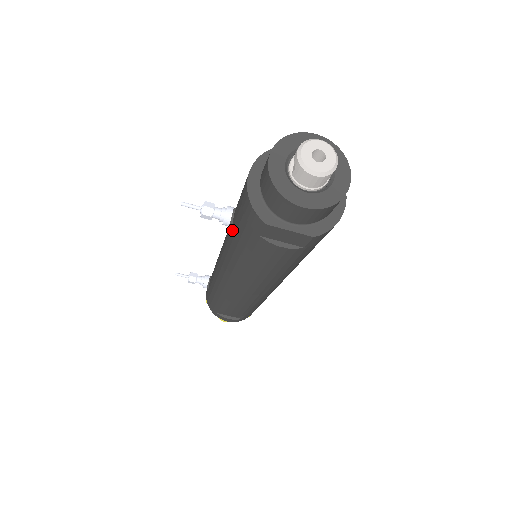
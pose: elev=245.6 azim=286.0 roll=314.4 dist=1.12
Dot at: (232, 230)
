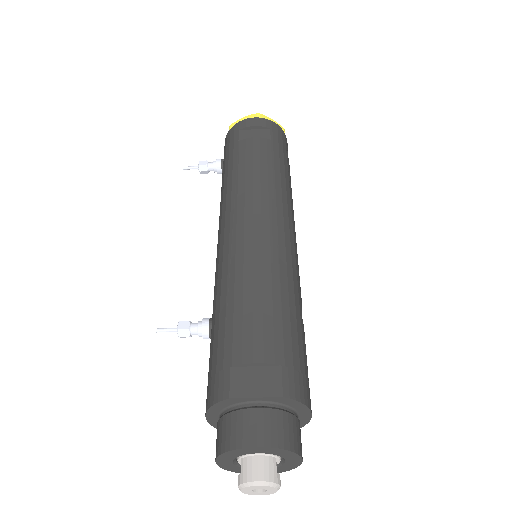
Dot at: occluded
